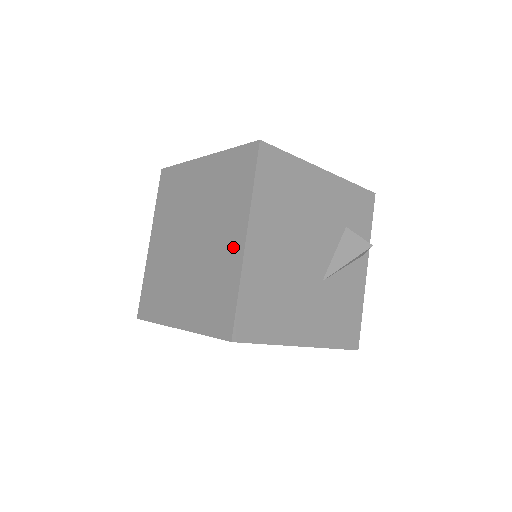
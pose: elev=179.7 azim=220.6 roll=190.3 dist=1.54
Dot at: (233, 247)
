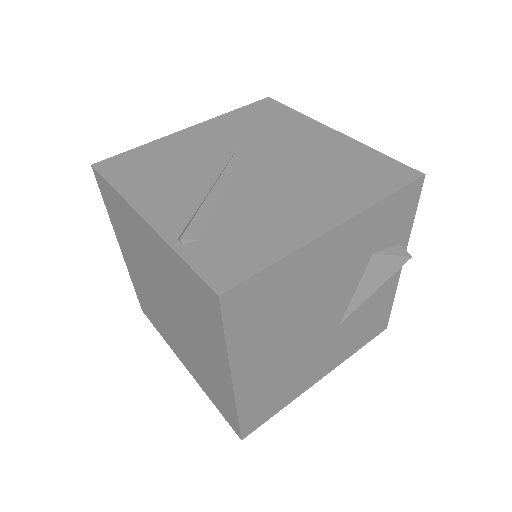
Dot at: (220, 373)
